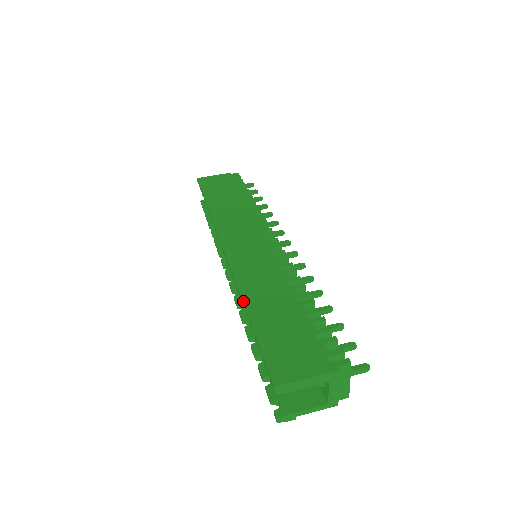
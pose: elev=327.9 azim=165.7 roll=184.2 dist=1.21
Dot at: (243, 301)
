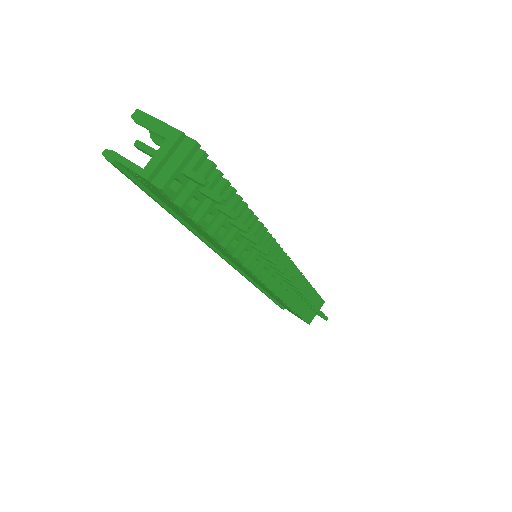
Dot at: occluded
